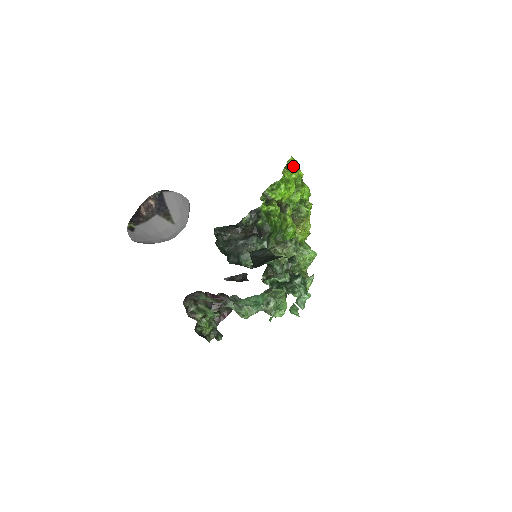
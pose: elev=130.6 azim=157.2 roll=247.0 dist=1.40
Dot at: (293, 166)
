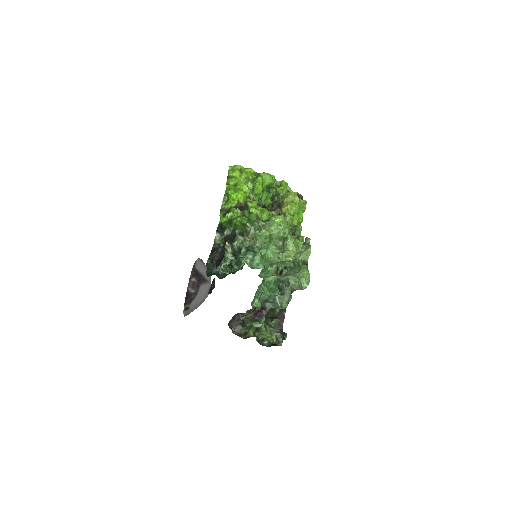
Dot at: (235, 171)
